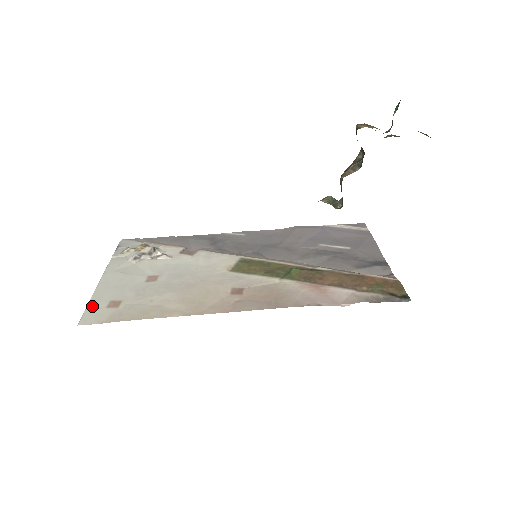
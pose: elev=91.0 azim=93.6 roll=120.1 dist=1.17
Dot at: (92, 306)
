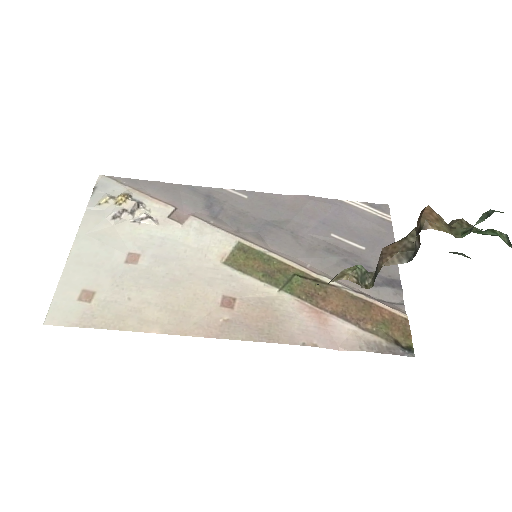
Dot at: (61, 294)
